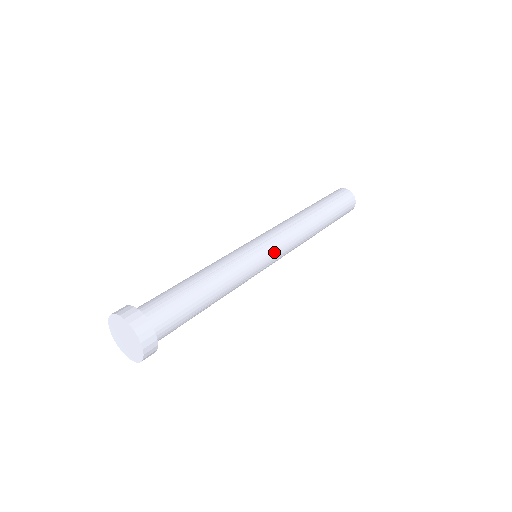
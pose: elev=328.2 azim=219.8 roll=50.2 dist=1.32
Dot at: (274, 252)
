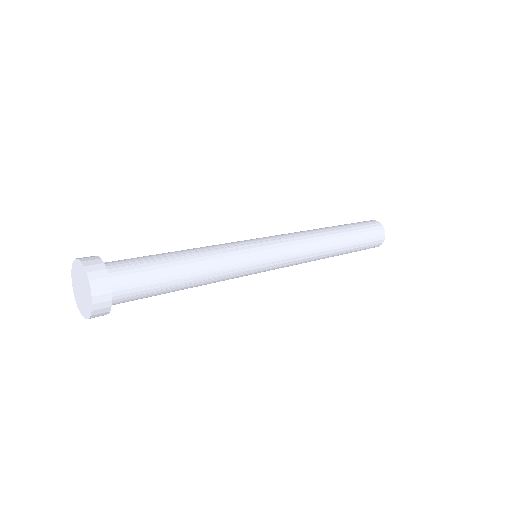
Dot at: (275, 253)
